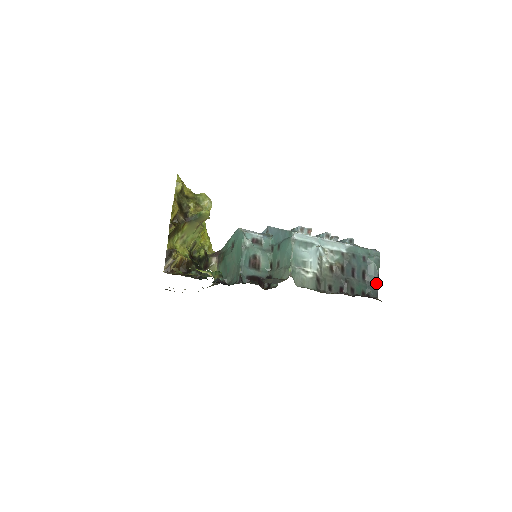
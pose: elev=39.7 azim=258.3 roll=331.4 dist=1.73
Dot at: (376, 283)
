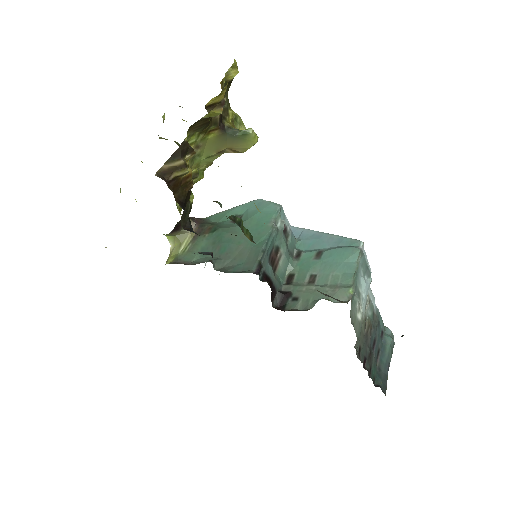
Dot at: (386, 374)
